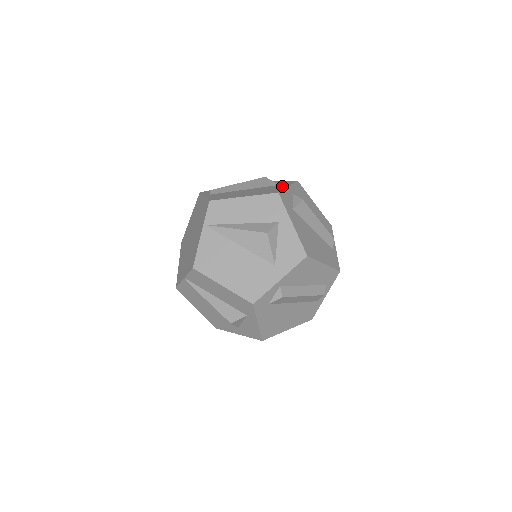
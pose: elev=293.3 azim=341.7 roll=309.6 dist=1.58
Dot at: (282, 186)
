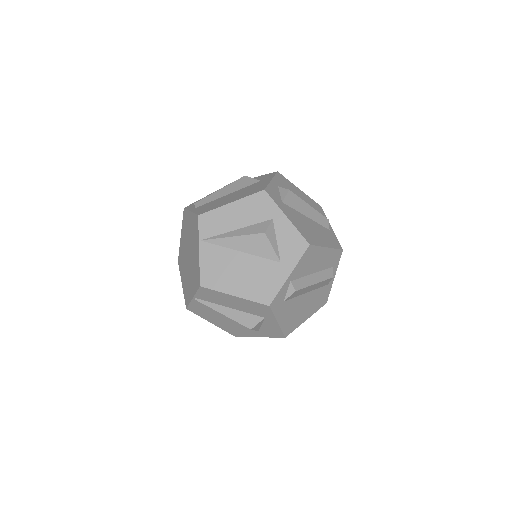
Dot at: (265, 181)
